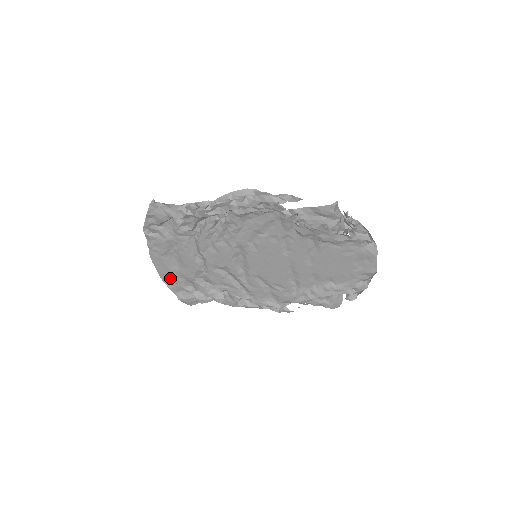
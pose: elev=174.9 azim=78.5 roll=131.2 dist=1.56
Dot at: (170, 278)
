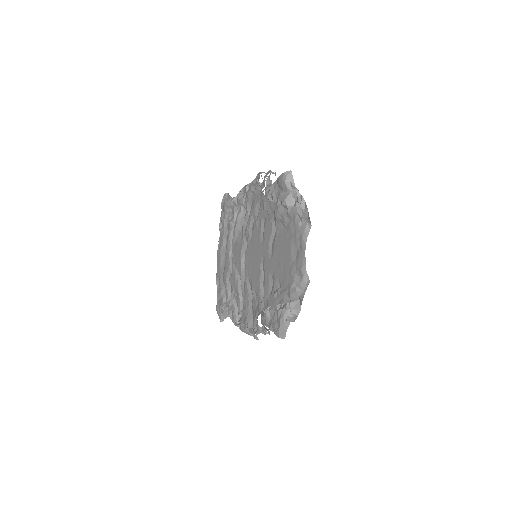
Dot at: occluded
